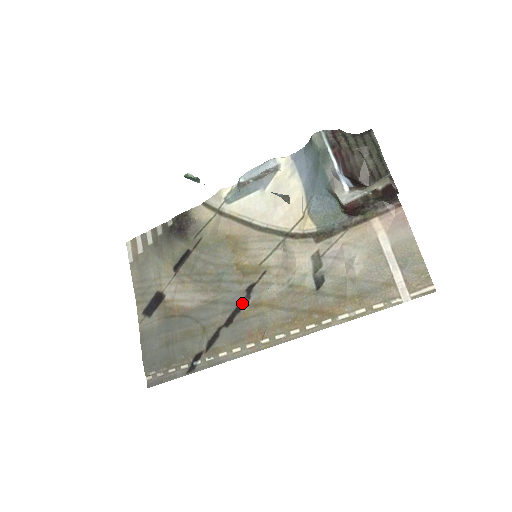
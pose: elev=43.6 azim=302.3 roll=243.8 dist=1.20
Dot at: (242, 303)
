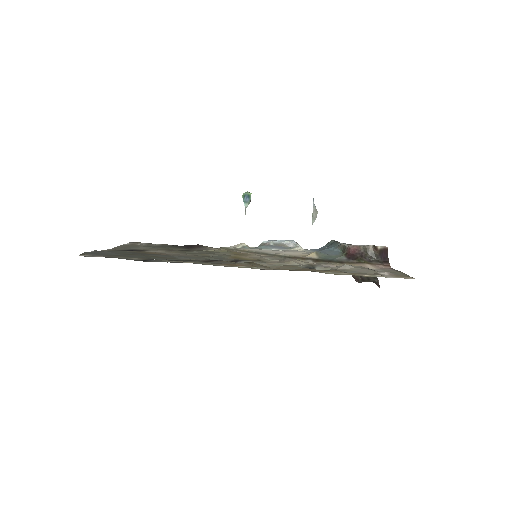
Dot at: occluded
